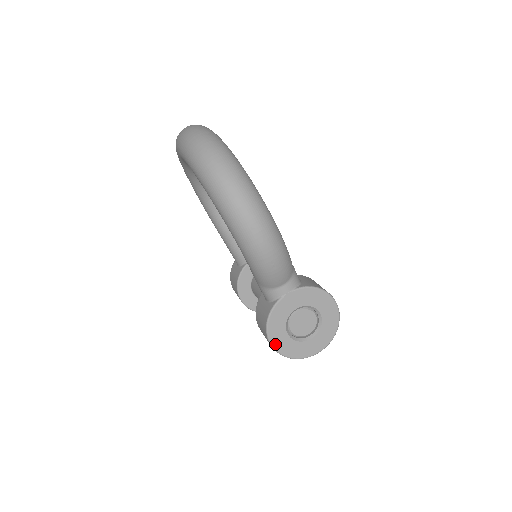
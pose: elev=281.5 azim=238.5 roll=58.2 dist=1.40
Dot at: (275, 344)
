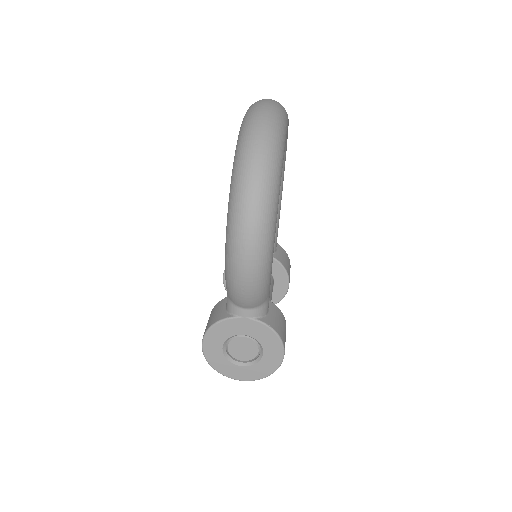
Dot at: (206, 348)
